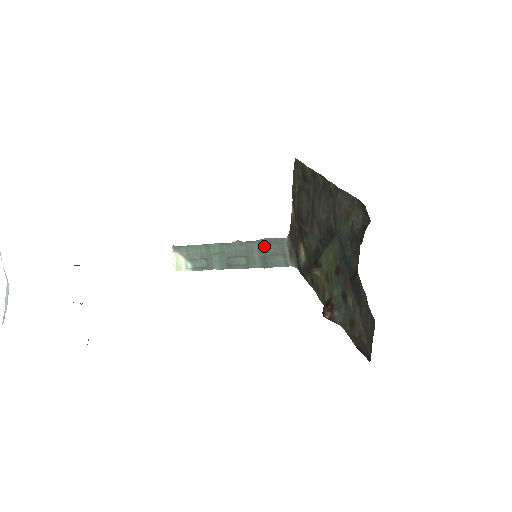
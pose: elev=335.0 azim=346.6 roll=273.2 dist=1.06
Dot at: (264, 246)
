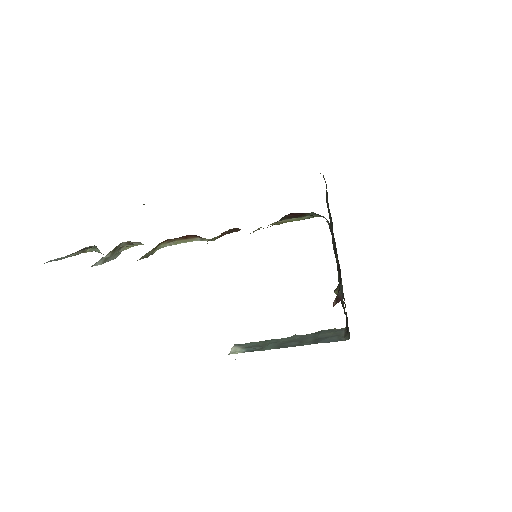
Dot at: (320, 333)
